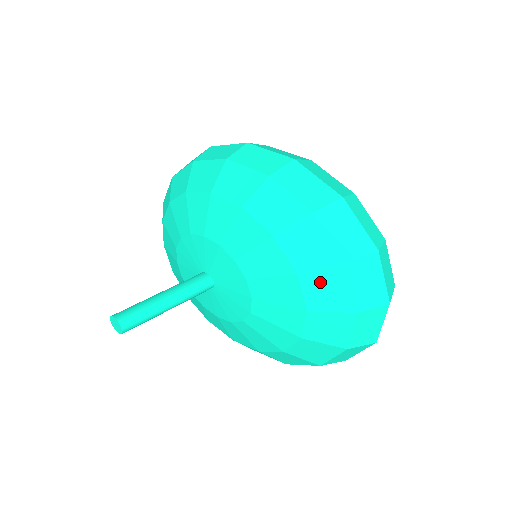
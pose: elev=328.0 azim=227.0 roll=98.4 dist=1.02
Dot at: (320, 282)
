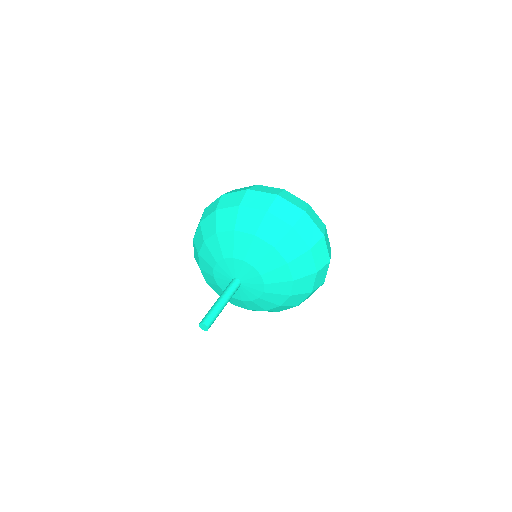
Dot at: (266, 229)
